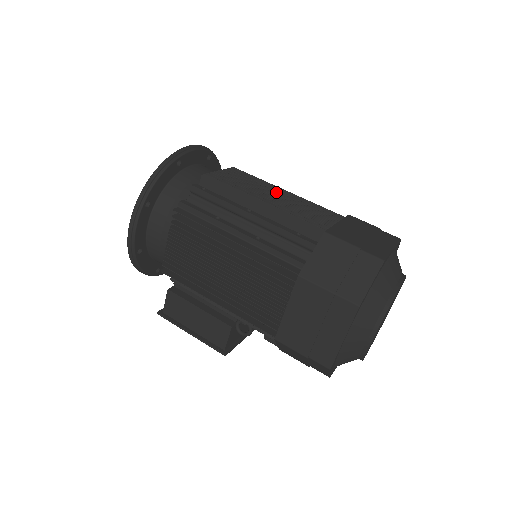
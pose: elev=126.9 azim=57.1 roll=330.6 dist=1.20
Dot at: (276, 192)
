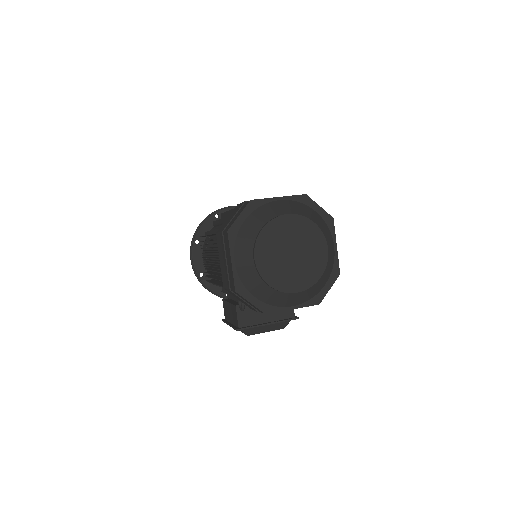
Dot at: occluded
